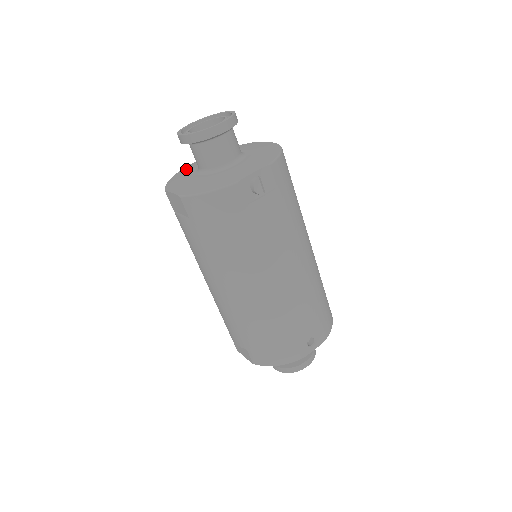
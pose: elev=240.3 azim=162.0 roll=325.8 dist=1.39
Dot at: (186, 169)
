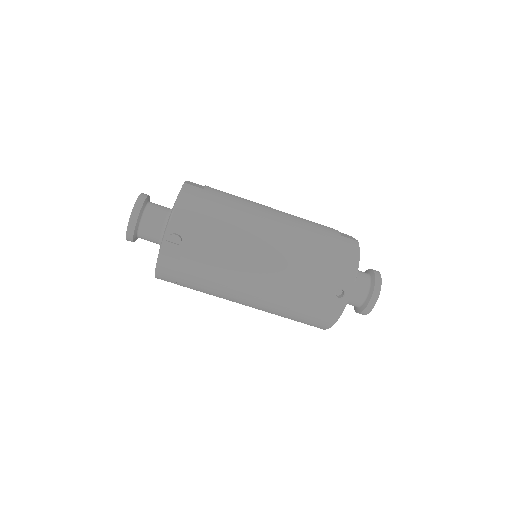
Dot at: occluded
